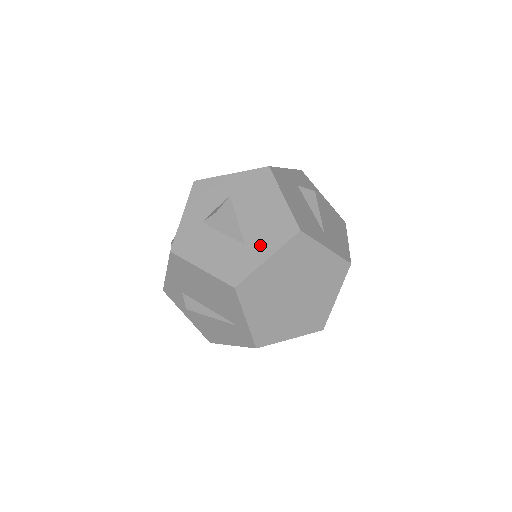
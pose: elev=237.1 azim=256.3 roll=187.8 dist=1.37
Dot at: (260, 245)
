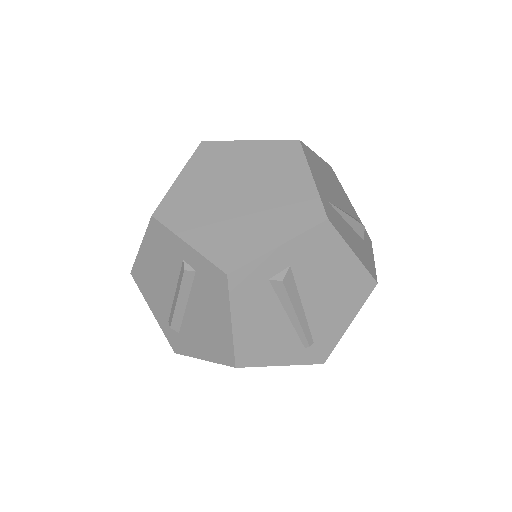
Dot at: occluded
